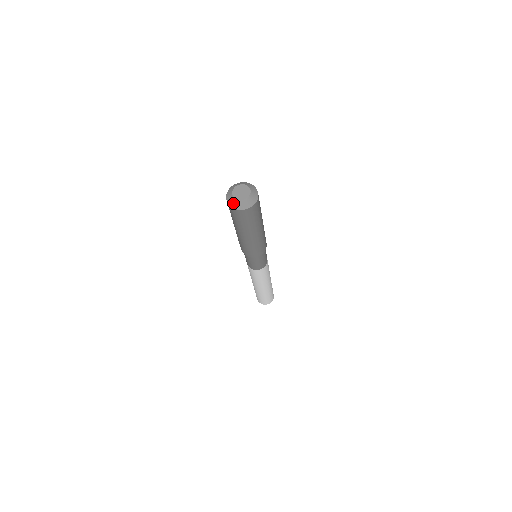
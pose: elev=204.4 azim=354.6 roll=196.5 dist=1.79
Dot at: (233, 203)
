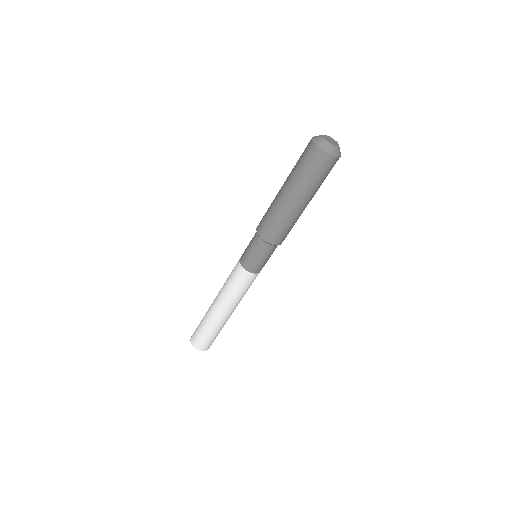
Dot at: (326, 147)
